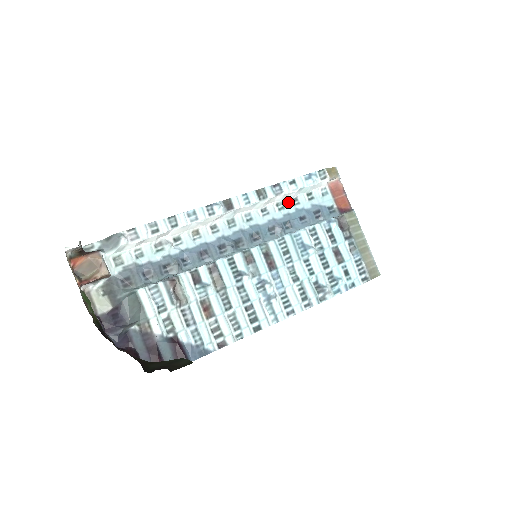
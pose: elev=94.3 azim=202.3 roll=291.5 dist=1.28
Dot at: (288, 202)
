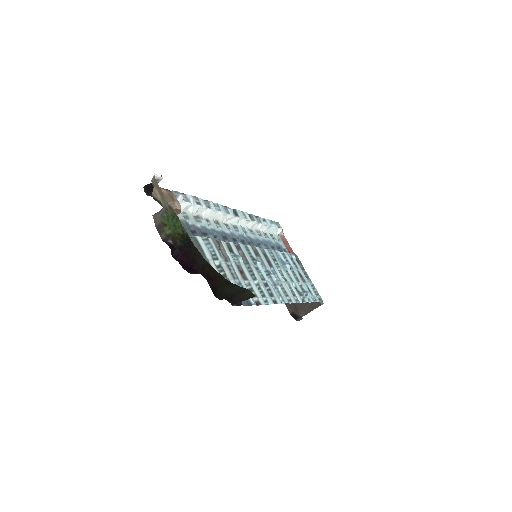
Dot at: (263, 233)
